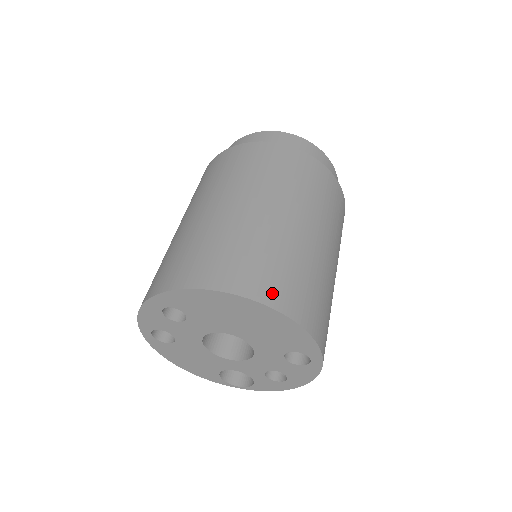
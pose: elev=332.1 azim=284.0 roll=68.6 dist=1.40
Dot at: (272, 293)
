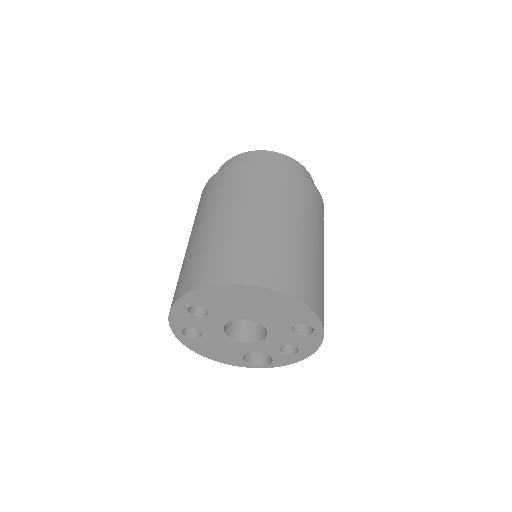
Dot at: (272, 278)
